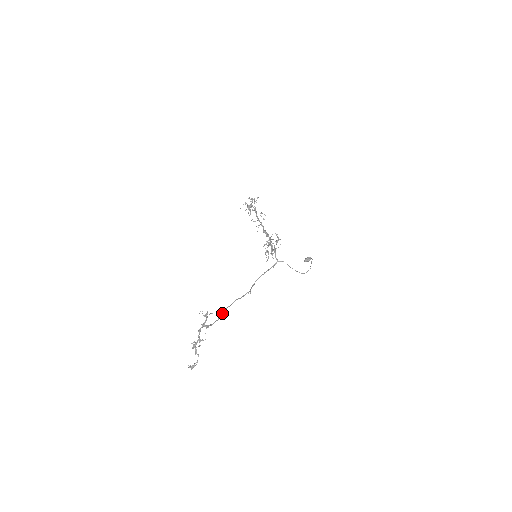
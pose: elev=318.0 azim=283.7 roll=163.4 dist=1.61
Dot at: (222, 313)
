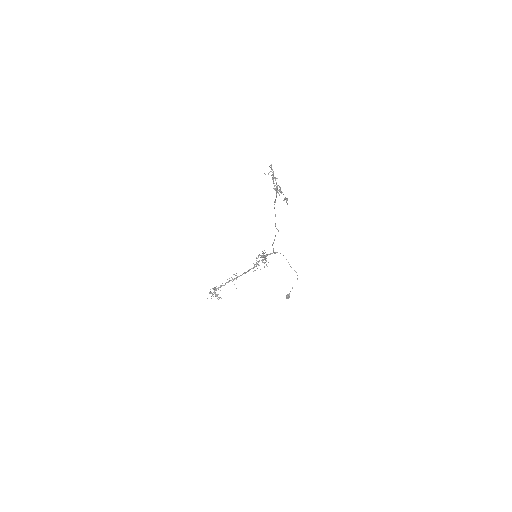
Dot at: occluded
